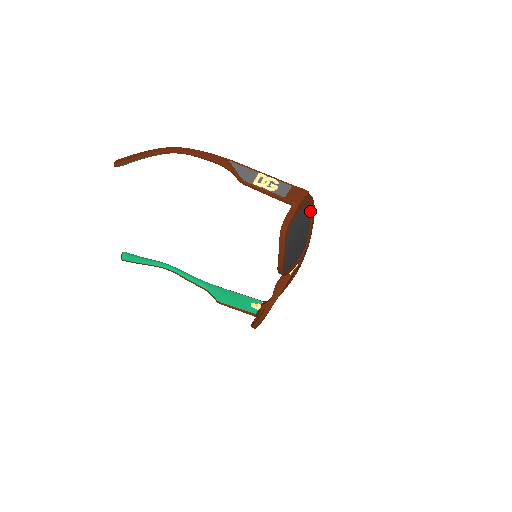
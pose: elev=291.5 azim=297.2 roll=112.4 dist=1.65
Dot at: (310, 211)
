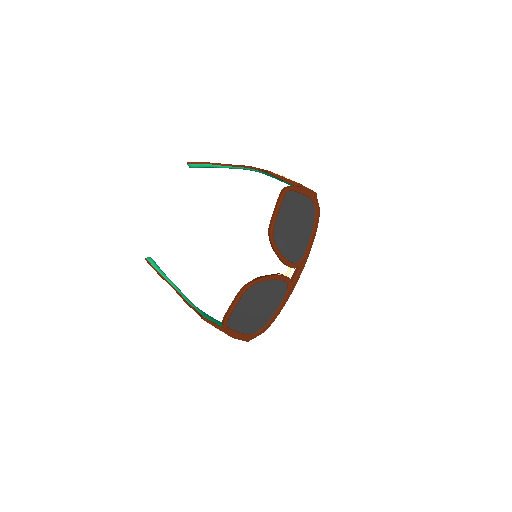
Dot at: (314, 218)
